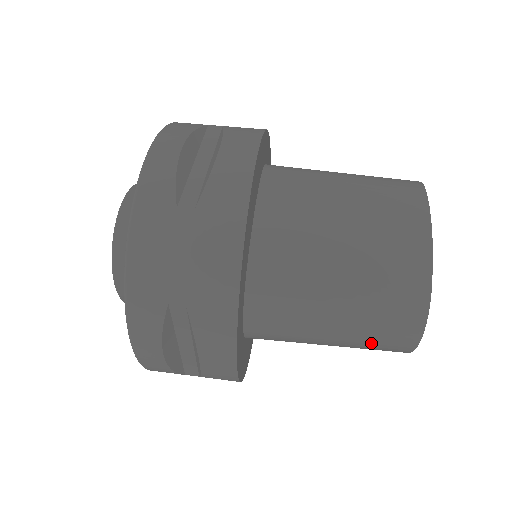
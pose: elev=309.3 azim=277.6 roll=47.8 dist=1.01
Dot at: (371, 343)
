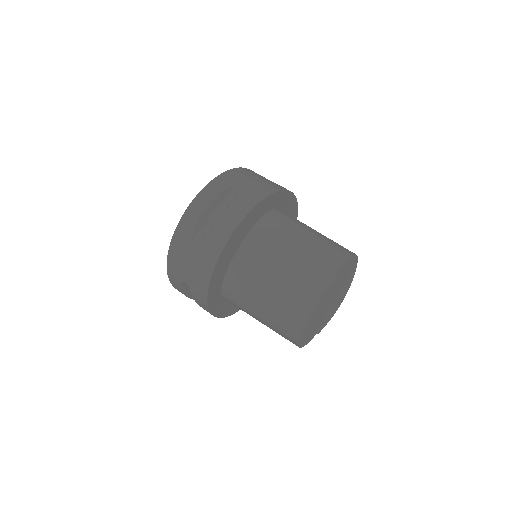
Dot at: (279, 334)
